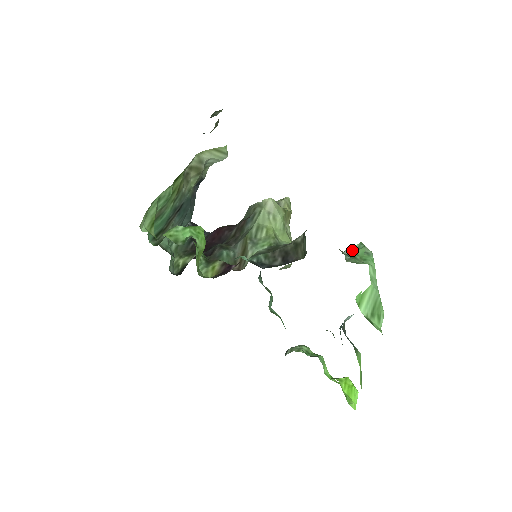
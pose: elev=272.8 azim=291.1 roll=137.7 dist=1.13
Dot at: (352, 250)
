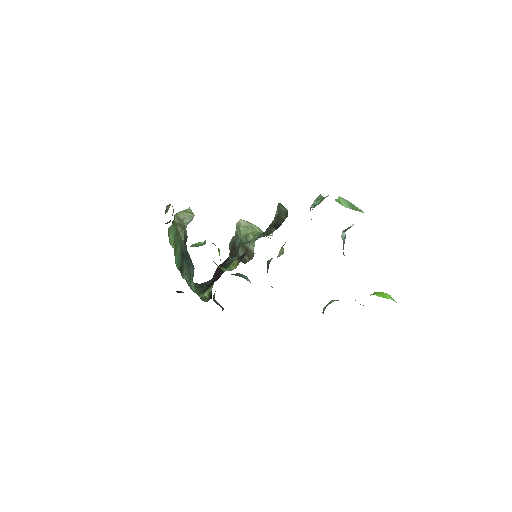
Dot at: (314, 204)
